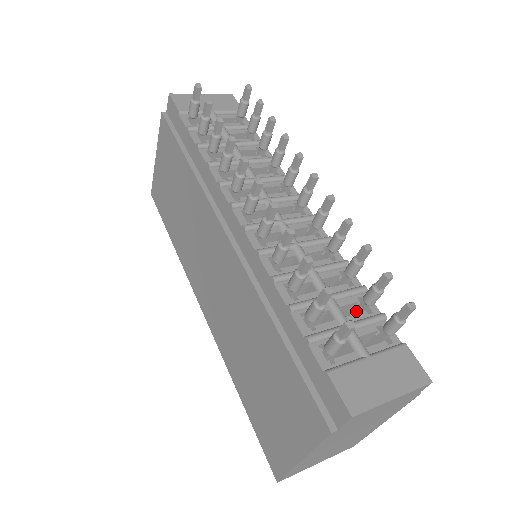
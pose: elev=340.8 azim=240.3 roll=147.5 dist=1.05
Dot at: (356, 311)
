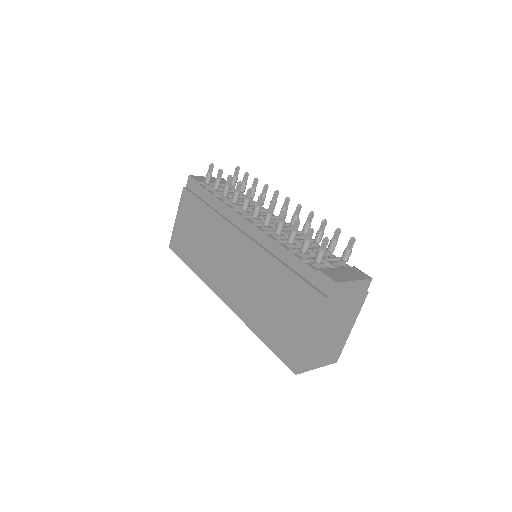
Dot at: occluded
